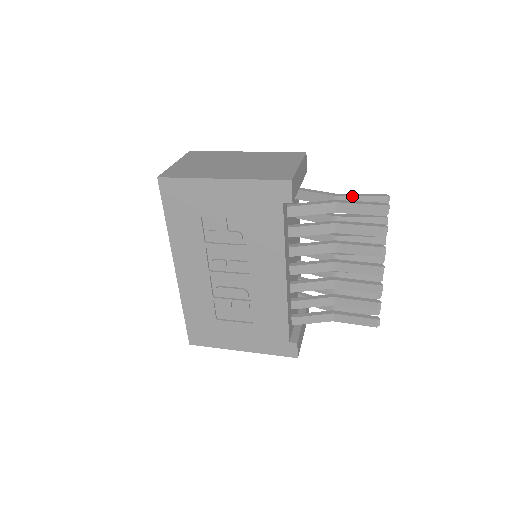
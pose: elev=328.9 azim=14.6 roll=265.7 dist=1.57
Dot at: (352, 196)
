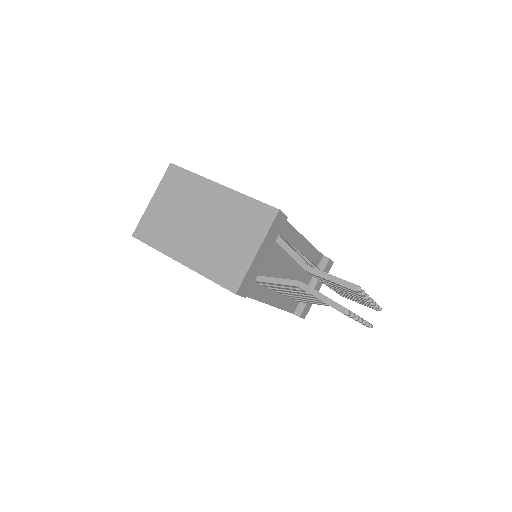
Dot at: (321, 277)
